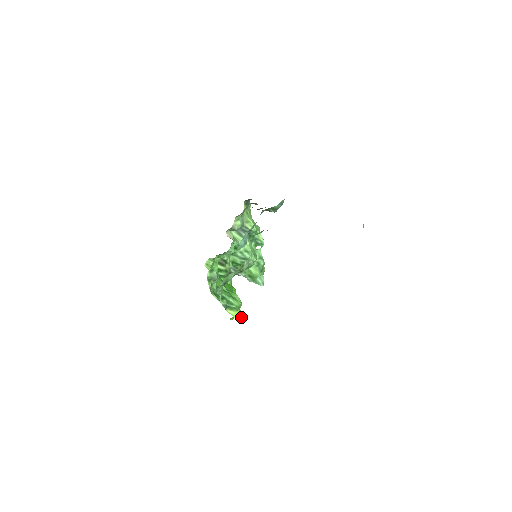
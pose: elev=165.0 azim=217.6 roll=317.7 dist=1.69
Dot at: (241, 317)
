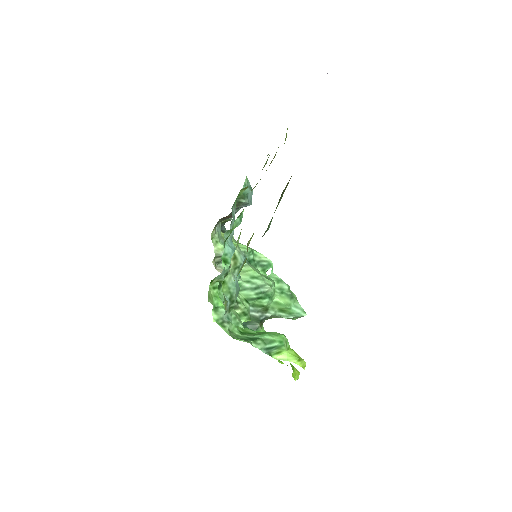
Dot at: (298, 357)
